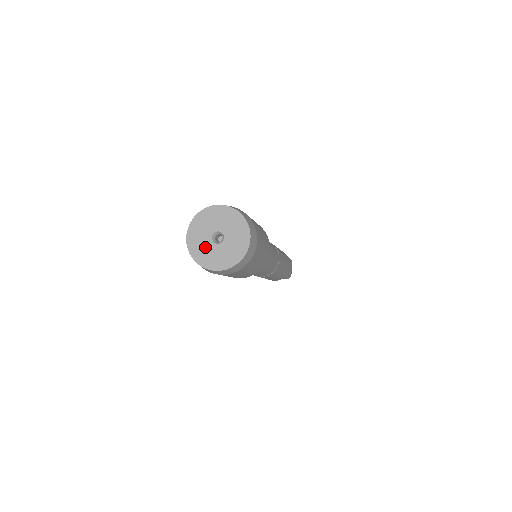
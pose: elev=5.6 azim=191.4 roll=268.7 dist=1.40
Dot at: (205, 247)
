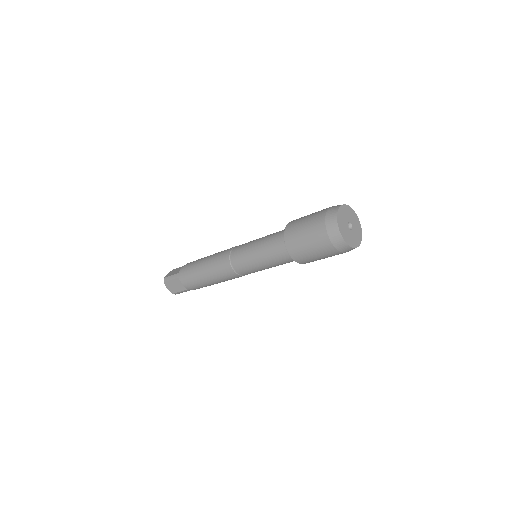
Dot at: (350, 236)
